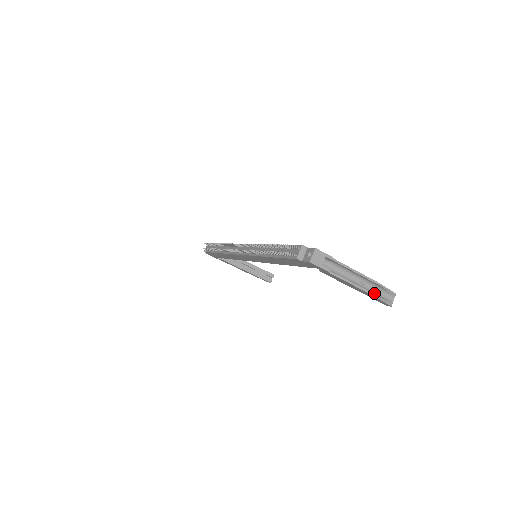
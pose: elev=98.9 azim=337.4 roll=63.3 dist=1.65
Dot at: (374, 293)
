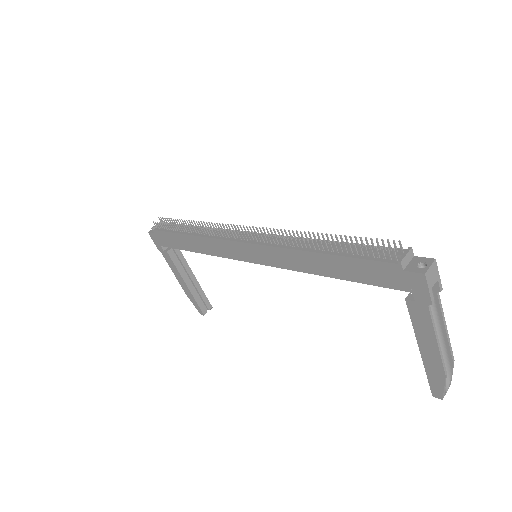
Dot at: (439, 369)
